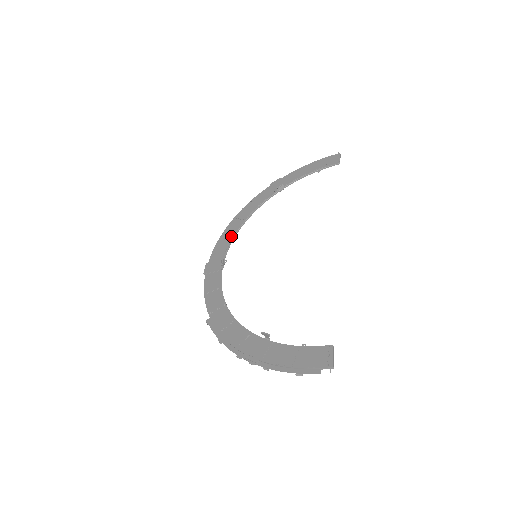
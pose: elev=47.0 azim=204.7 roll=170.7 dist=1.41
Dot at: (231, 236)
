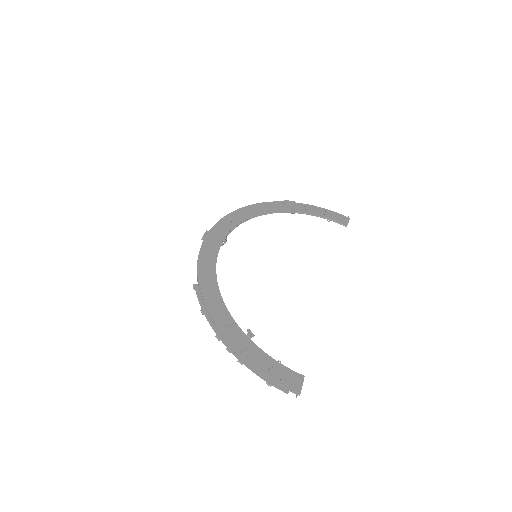
Dot at: (238, 222)
